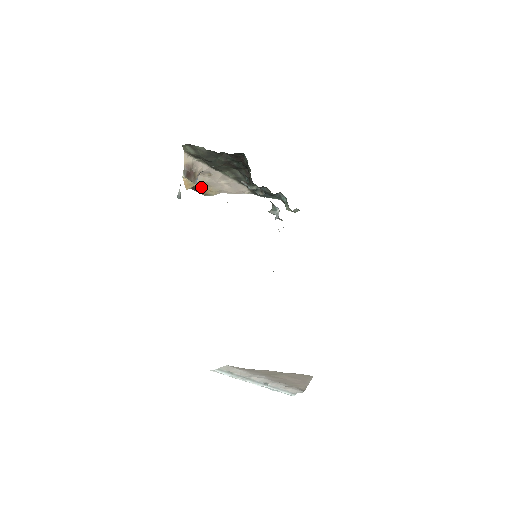
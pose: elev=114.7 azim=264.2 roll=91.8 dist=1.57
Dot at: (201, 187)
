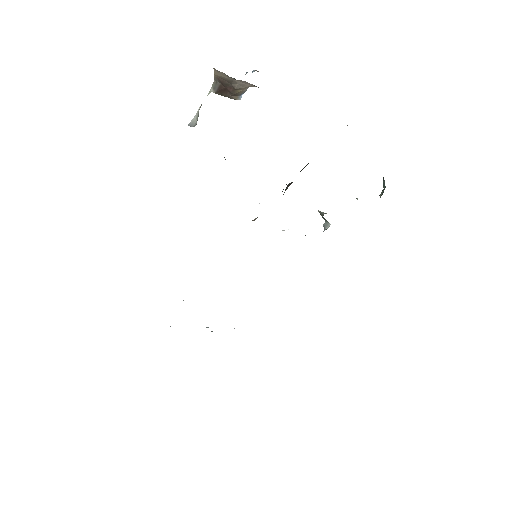
Dot at: occluded
